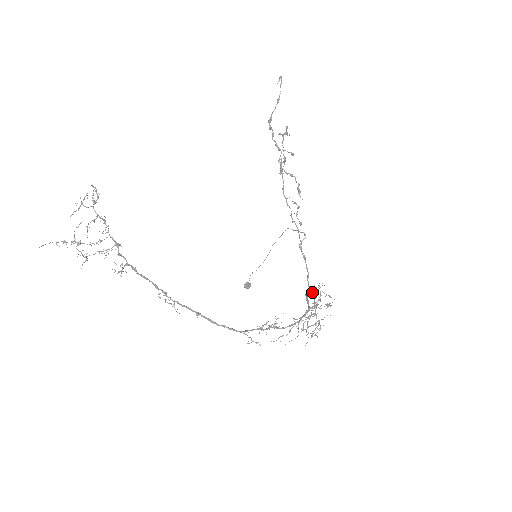
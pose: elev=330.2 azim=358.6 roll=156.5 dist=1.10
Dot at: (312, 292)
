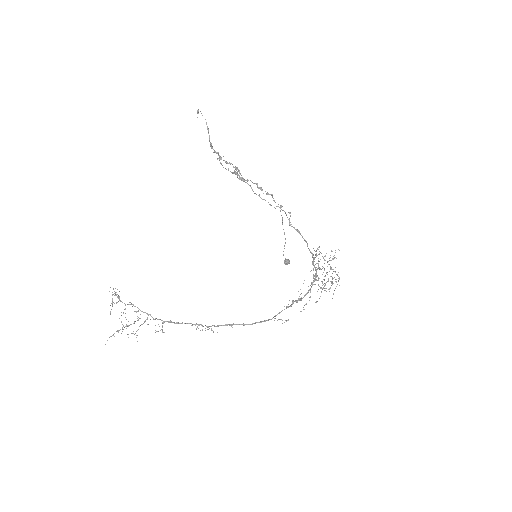
Dot at: occluded
